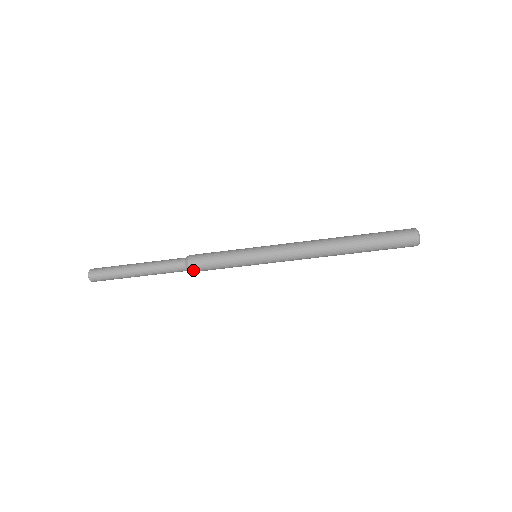
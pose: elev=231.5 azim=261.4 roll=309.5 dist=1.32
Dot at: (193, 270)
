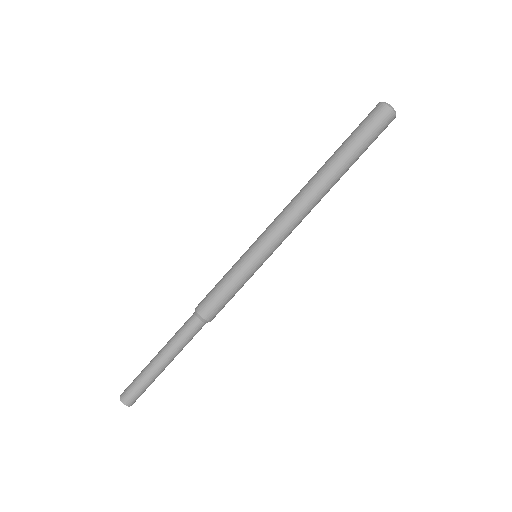
Dot at: (209, 317)
